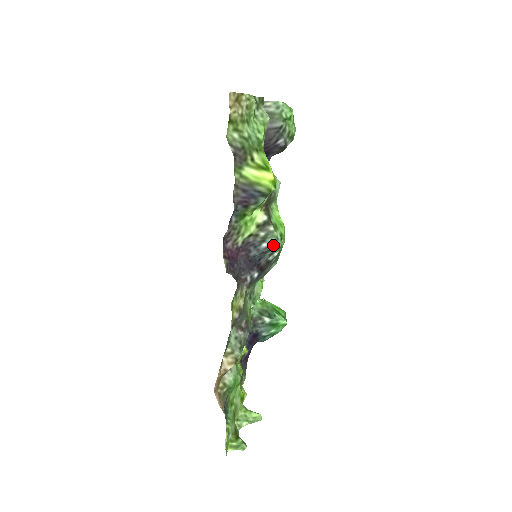
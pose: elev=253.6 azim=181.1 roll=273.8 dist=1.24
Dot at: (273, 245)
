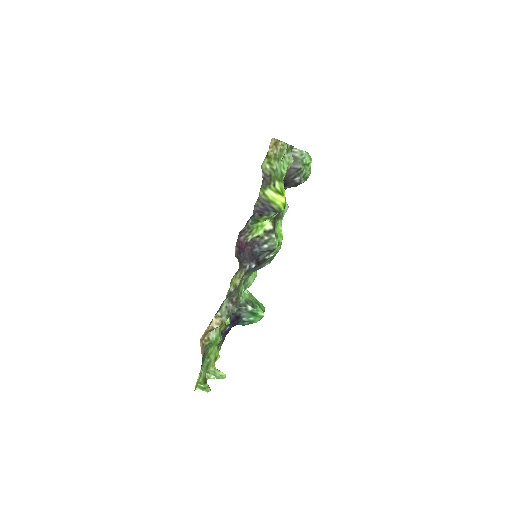
Dot at: (271, 248)
